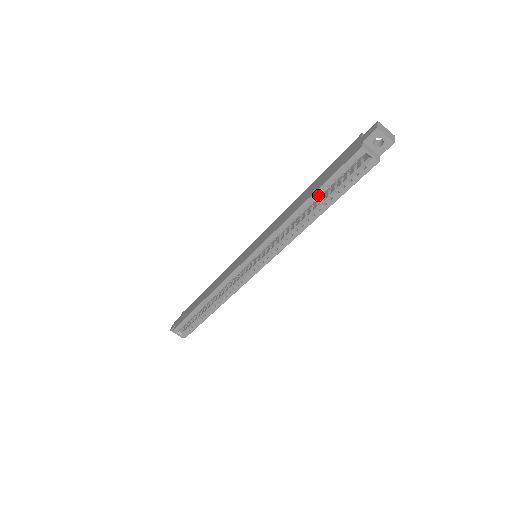
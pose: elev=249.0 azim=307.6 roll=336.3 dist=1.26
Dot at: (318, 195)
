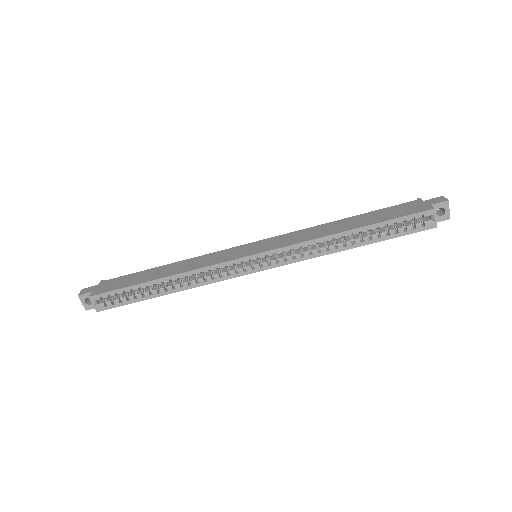
Dot at: (372, 228)
